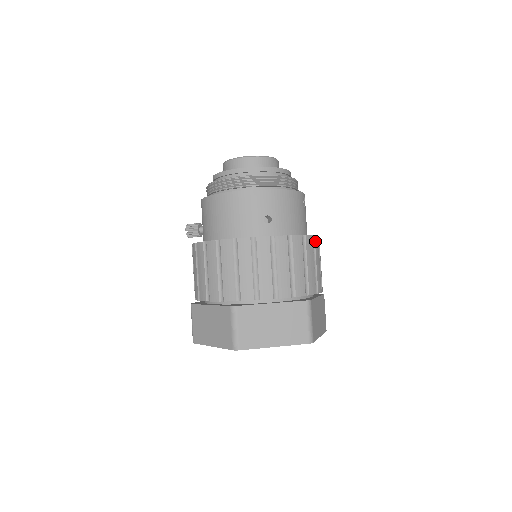
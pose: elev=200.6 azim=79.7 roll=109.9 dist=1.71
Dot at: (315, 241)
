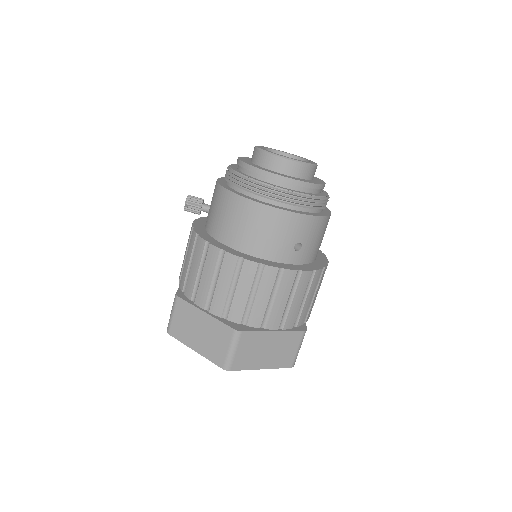
Dot at: occluded
